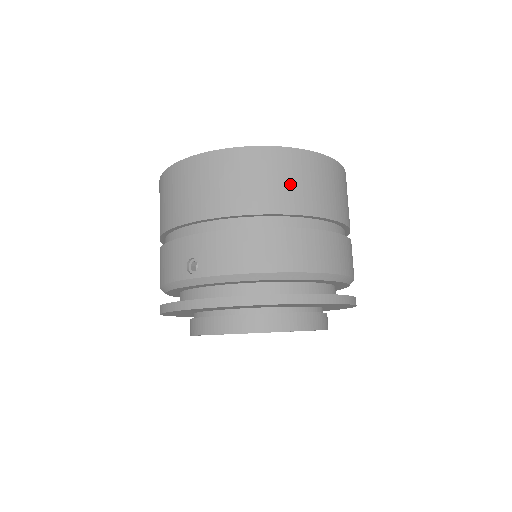
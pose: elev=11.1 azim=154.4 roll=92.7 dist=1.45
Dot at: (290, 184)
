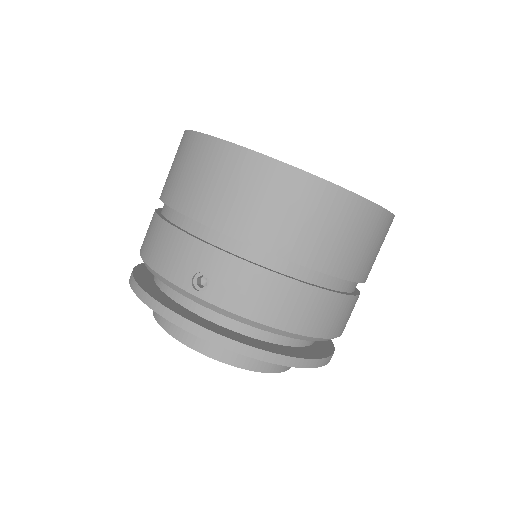
Dot at: (346, 241)
